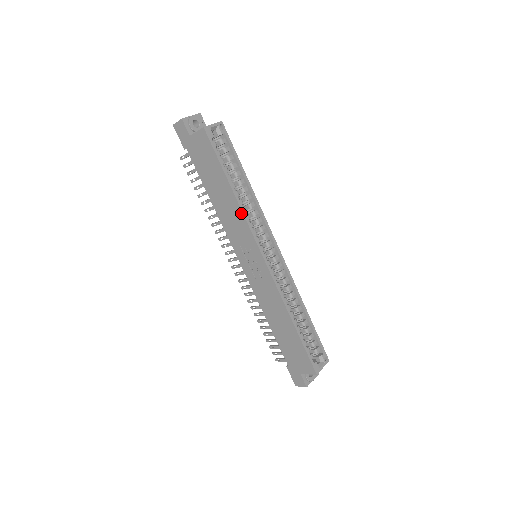
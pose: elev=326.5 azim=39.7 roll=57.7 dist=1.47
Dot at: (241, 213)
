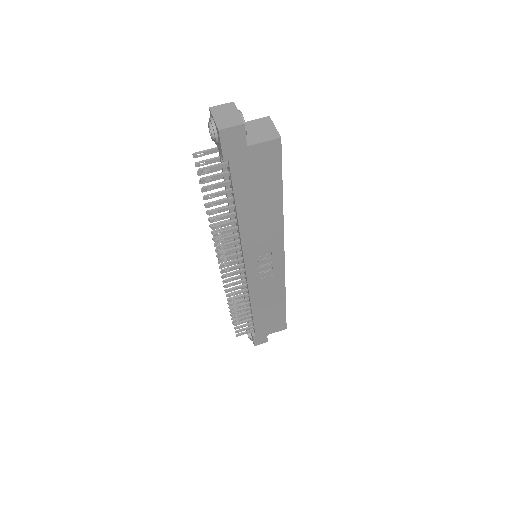
Dot at: (281, 225)
